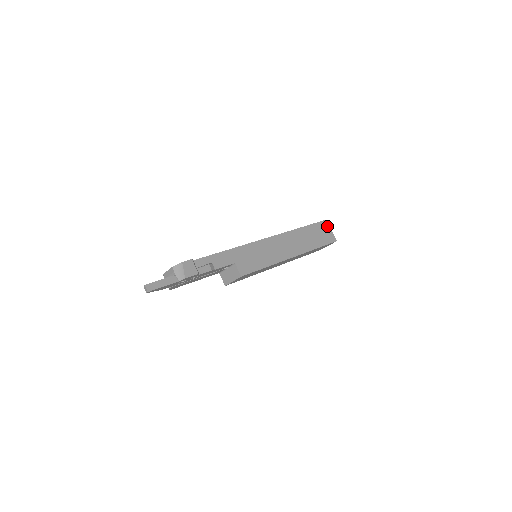
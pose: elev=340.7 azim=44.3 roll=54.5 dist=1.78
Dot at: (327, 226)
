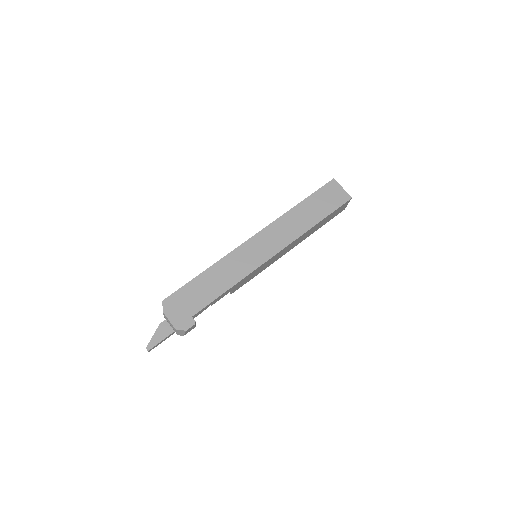
Dot at: (347, 203)
